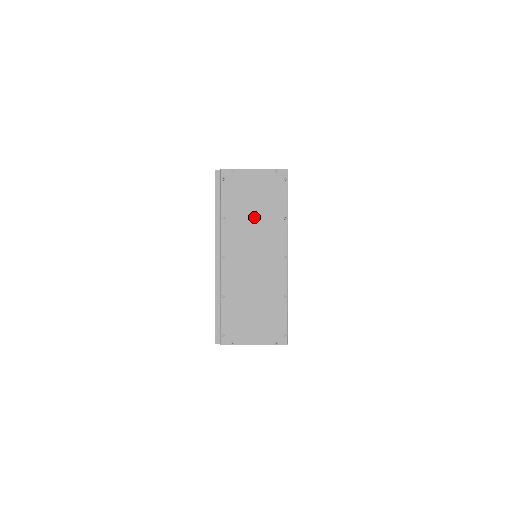
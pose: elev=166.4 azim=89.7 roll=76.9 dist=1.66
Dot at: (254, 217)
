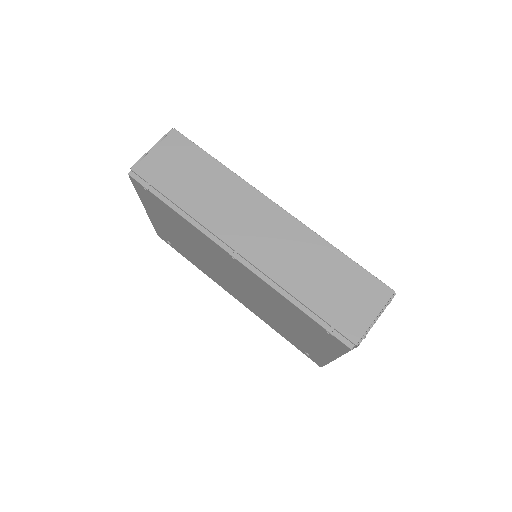
Dot at: occluded
